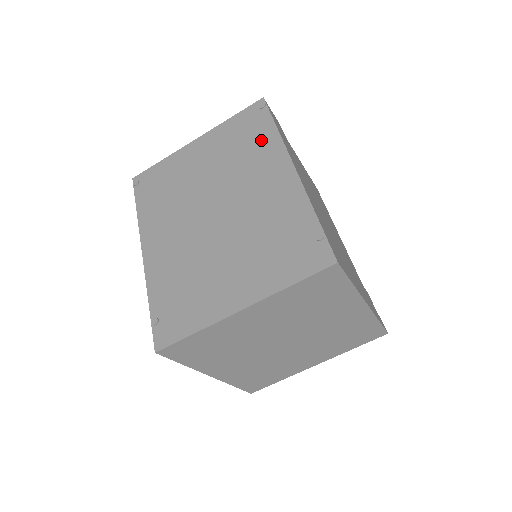
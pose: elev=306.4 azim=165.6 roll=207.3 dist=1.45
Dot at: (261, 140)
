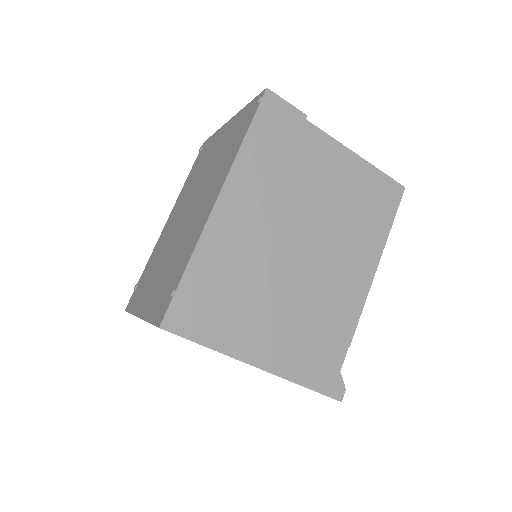
Dot at: (233, 149)
